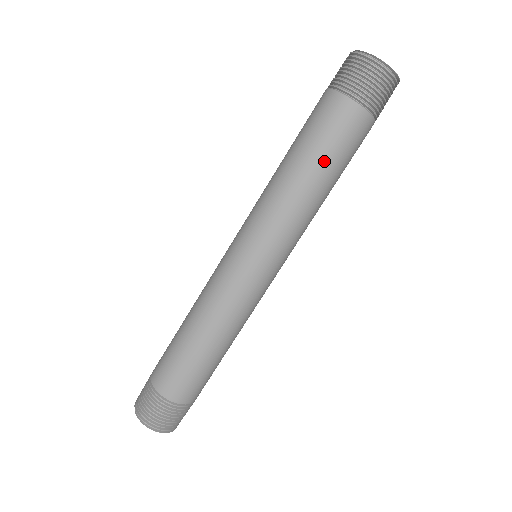
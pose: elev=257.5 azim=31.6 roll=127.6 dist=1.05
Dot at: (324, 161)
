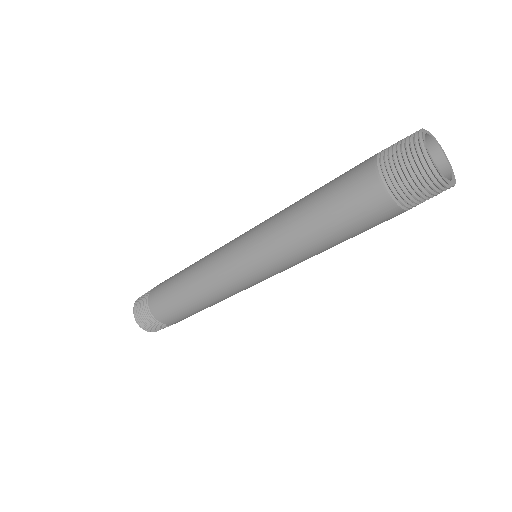
Dot at: (347, 237)
